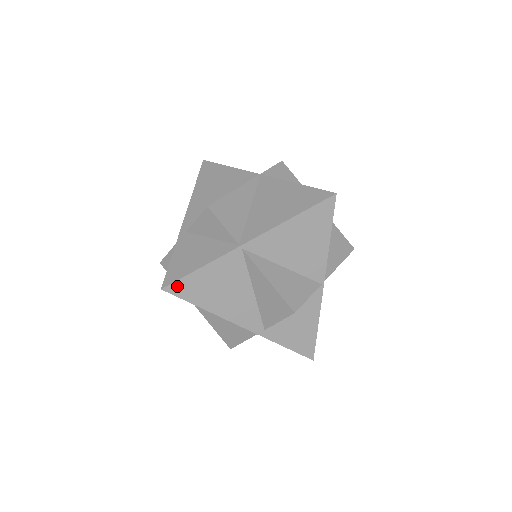
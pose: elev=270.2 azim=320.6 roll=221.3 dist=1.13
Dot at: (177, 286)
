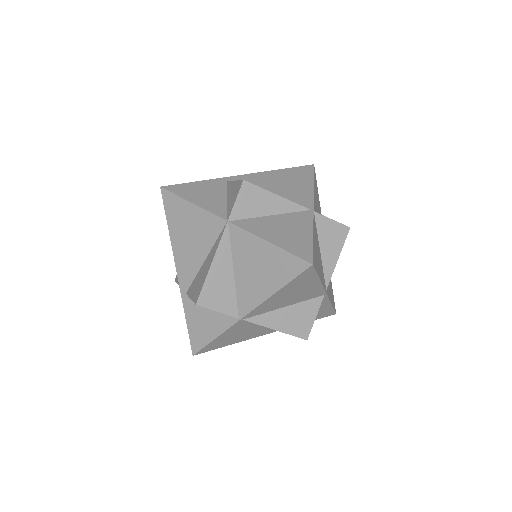
Dot at: (204, 350)
